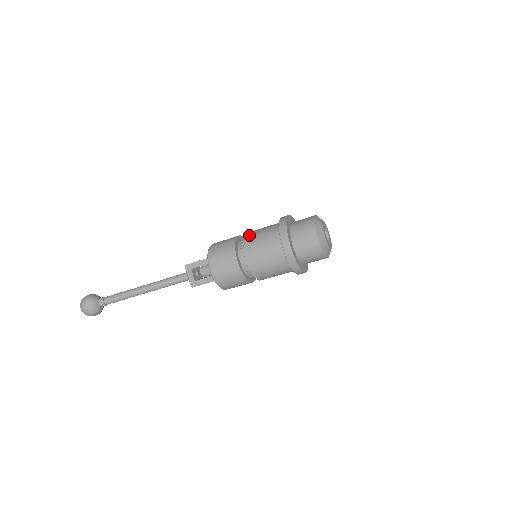
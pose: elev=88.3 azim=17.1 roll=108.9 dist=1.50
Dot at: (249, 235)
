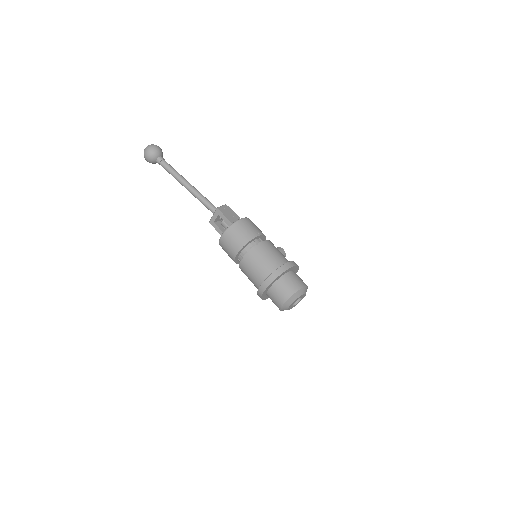
Dot at: (260, 248)
